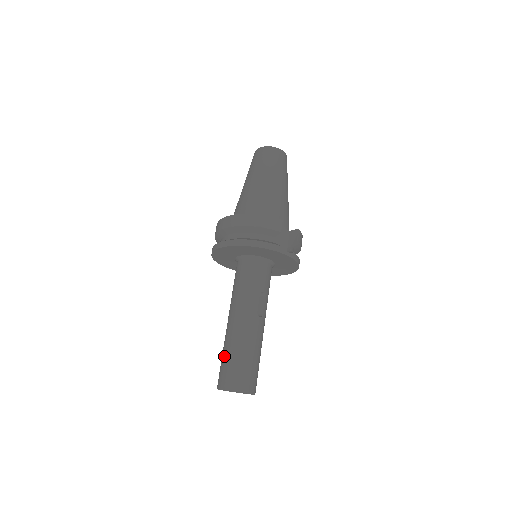
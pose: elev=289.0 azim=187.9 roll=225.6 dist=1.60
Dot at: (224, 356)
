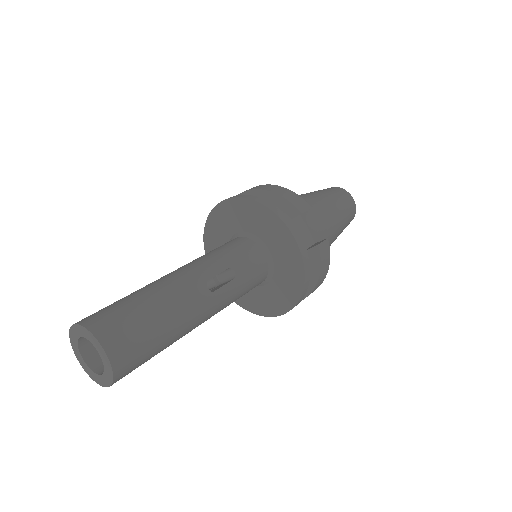
Dot at: occluded
